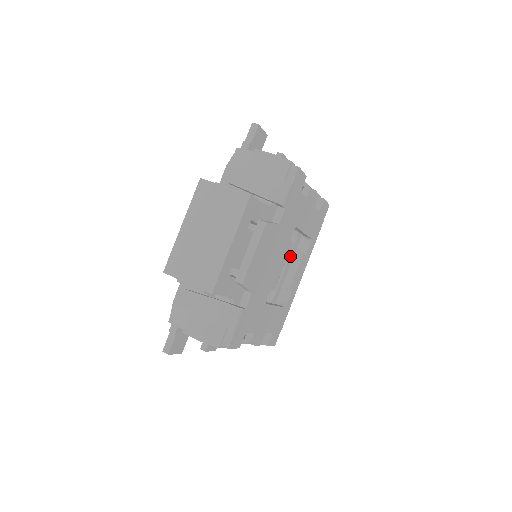
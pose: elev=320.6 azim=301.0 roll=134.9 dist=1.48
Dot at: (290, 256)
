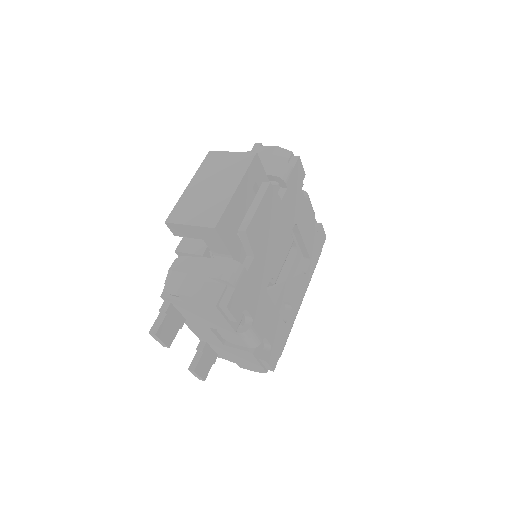
Dot at: (290, 273)
